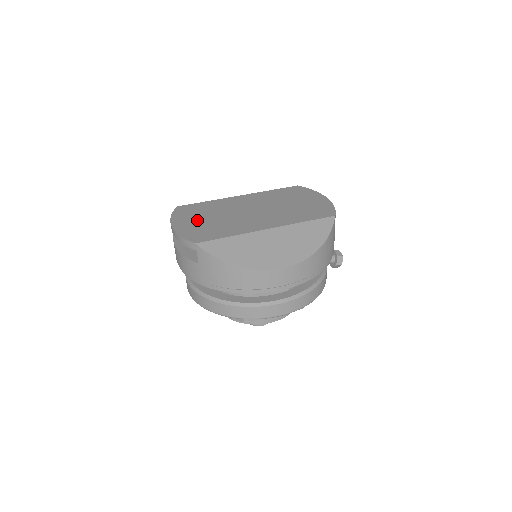
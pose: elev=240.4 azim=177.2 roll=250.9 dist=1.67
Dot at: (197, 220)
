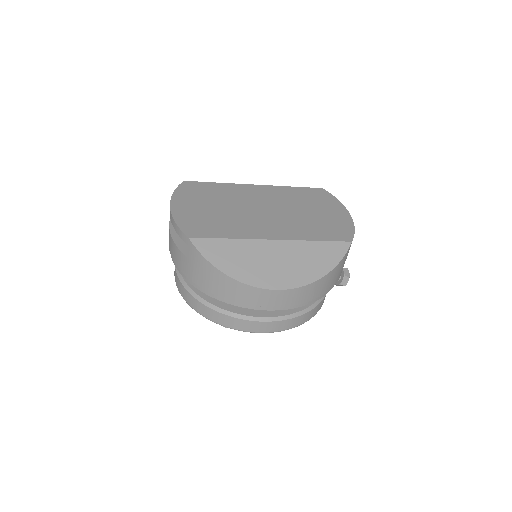
Dot at: (200, 206)
